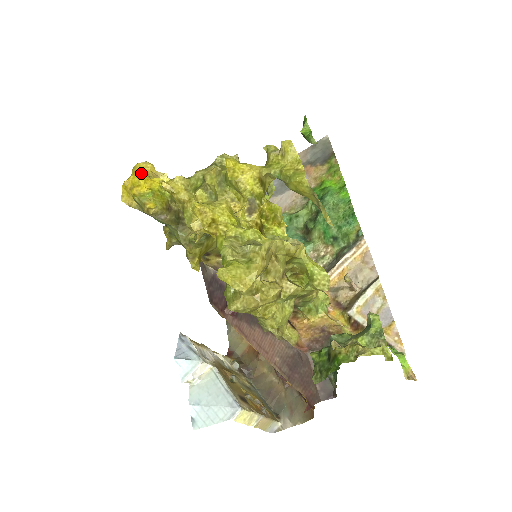
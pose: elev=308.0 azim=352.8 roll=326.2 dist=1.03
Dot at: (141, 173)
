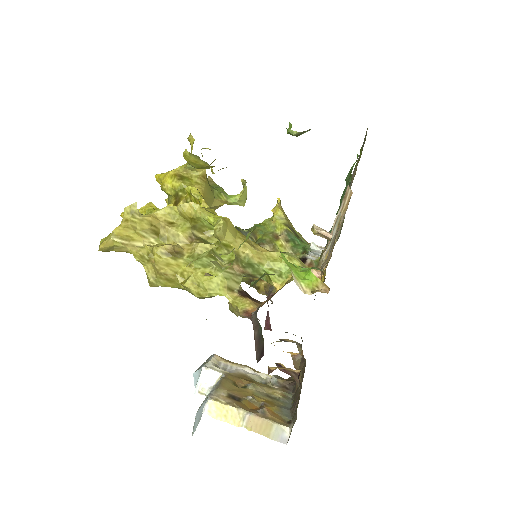
Dot at: occluded
